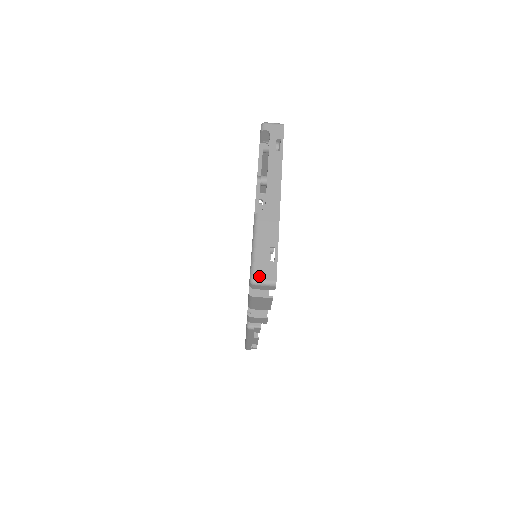
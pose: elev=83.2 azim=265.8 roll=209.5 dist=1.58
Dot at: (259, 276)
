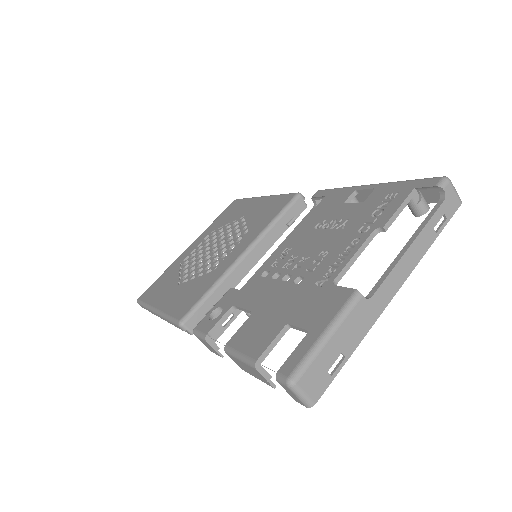
Dot at: (304, 383)
